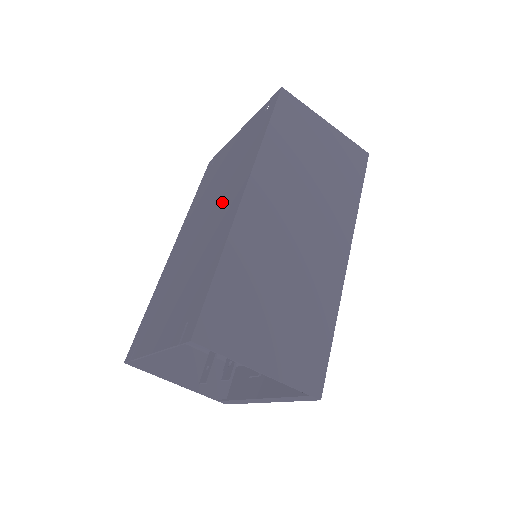
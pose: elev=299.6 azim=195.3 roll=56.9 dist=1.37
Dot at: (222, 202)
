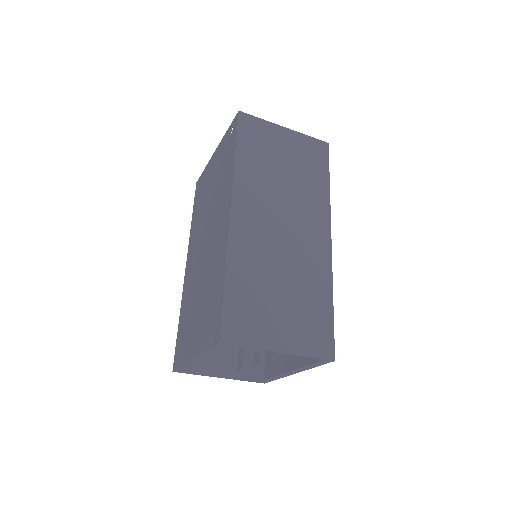
Dot at: (215, 222)
